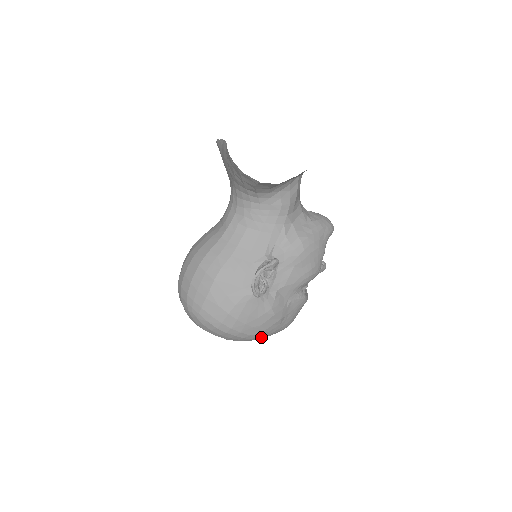
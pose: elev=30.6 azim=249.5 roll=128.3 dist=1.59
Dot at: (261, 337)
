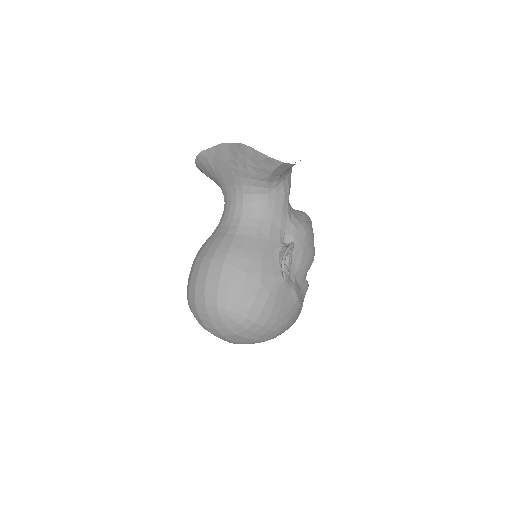
Dot at: occluded
